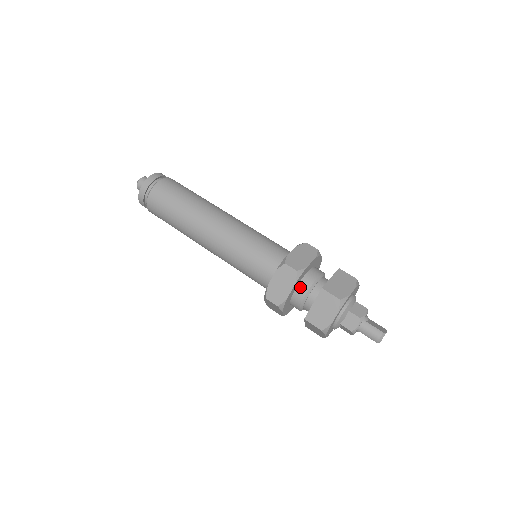
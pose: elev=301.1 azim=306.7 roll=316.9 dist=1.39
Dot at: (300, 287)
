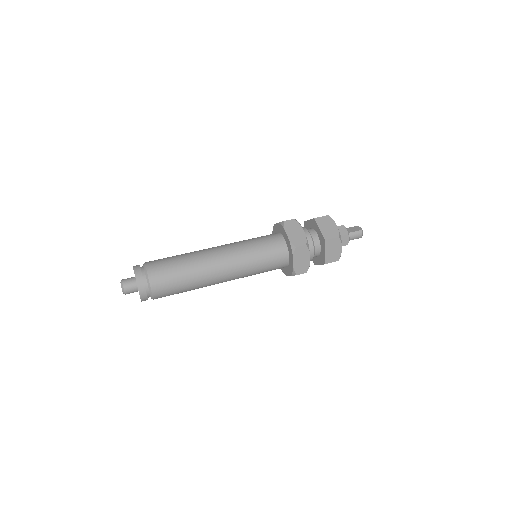
Dot at: occluded
